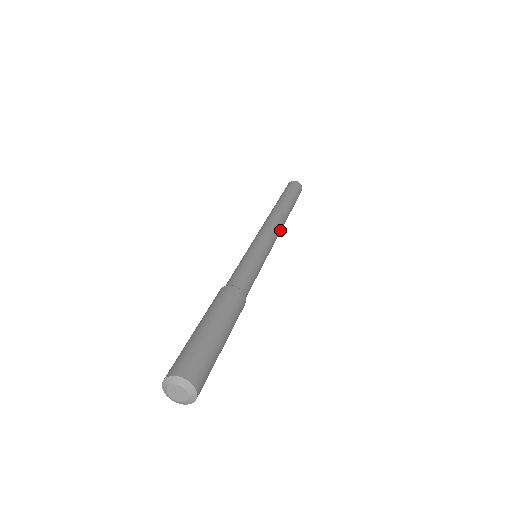
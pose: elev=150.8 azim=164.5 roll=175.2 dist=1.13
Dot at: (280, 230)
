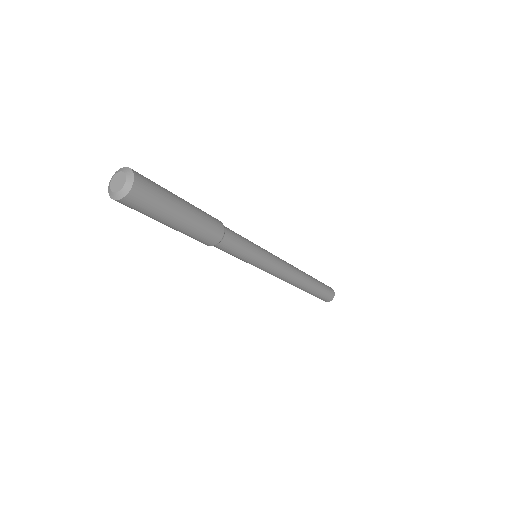
Dot at: (291, 275)
